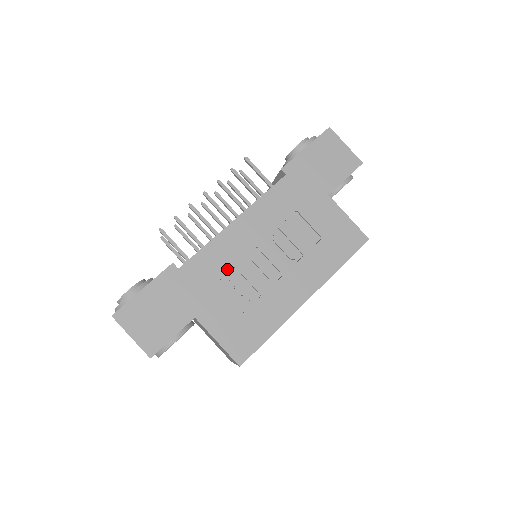
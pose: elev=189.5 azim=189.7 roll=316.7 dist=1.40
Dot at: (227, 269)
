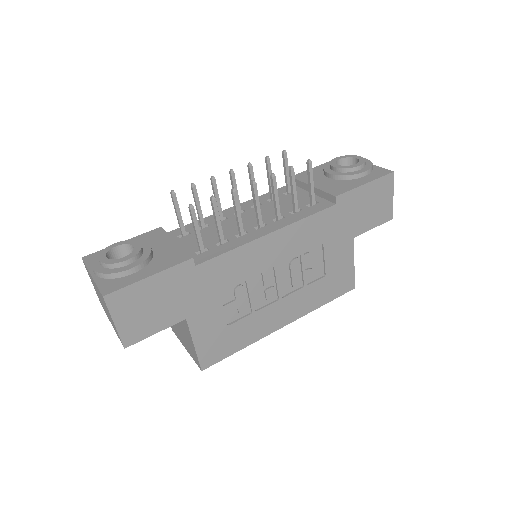
Dot at: (238, 280)
